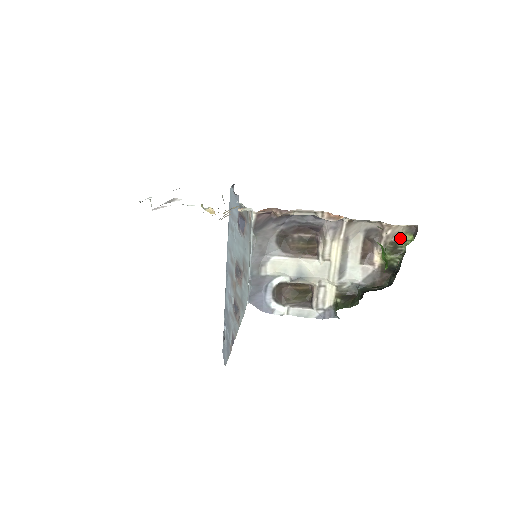
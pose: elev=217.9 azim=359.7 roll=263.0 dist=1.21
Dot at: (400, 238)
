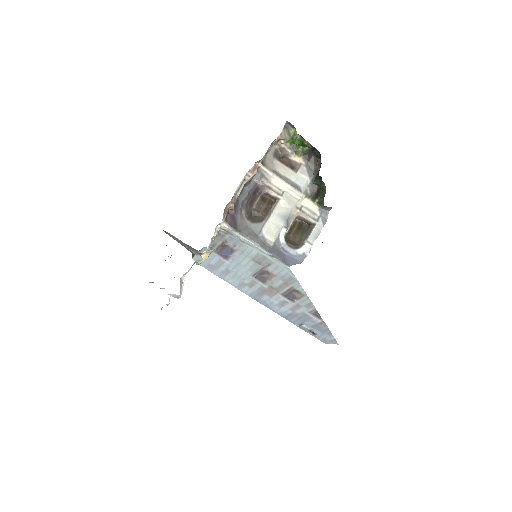
Dot at: (290, 137)
